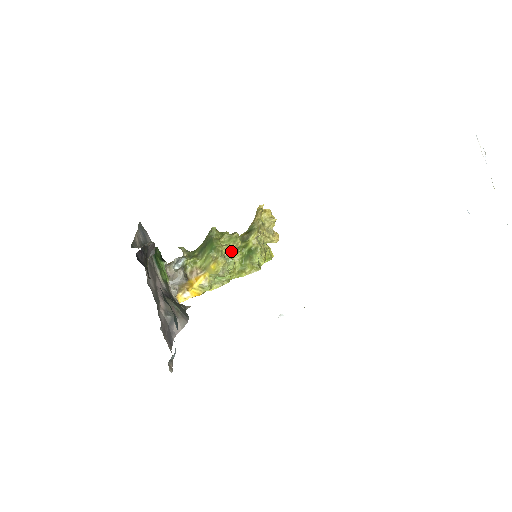
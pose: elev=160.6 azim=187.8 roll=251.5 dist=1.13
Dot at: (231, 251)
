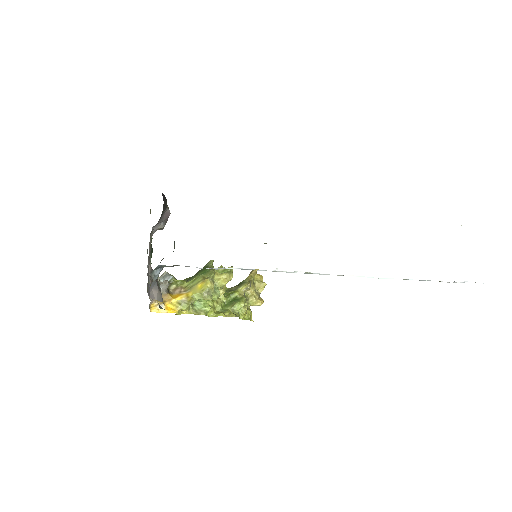
Dot at: (221, 283)
